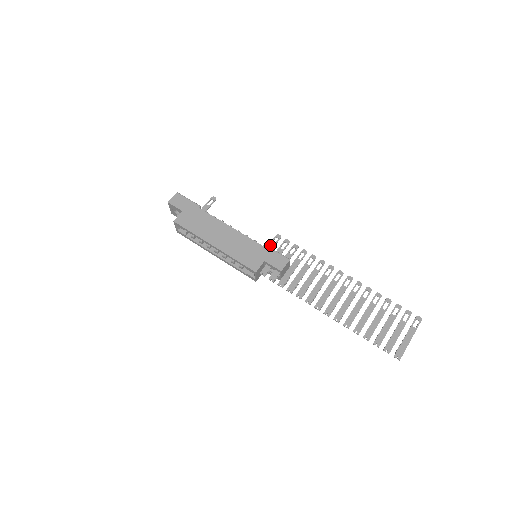
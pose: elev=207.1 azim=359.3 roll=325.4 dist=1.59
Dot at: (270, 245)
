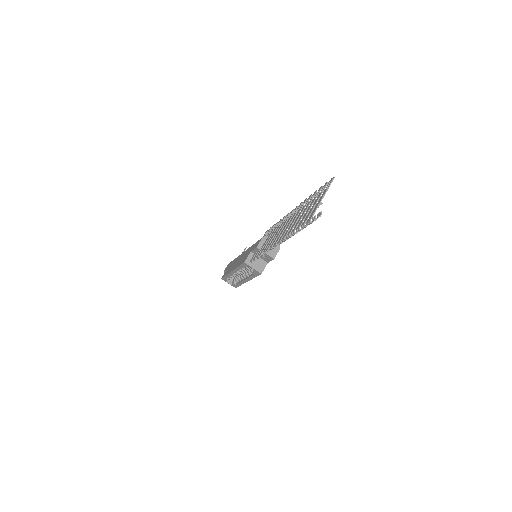
Dot at: occluded
